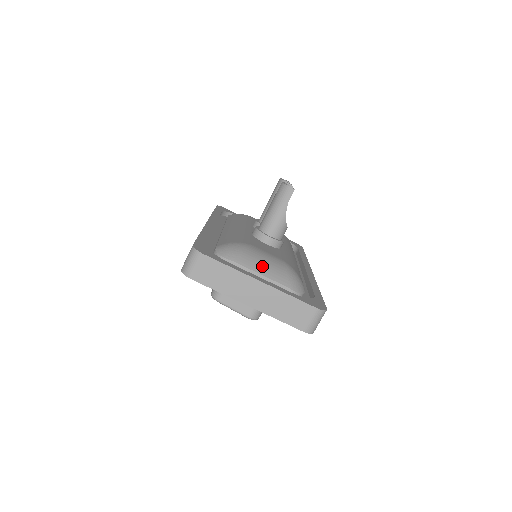
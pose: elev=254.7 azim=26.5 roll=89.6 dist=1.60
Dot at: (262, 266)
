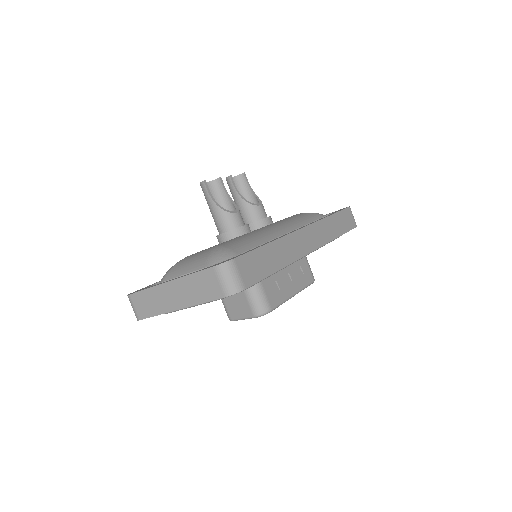
Dot at: (186, 267)
